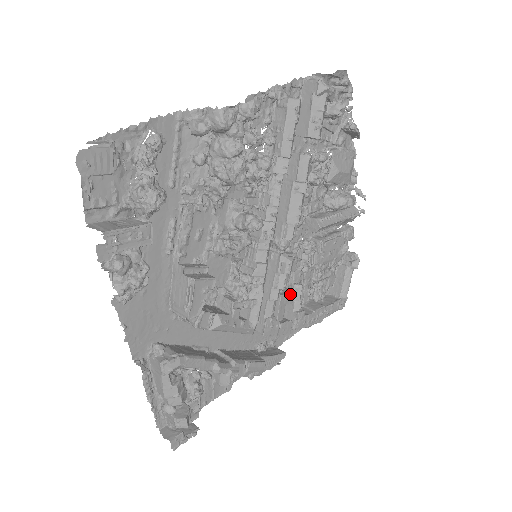
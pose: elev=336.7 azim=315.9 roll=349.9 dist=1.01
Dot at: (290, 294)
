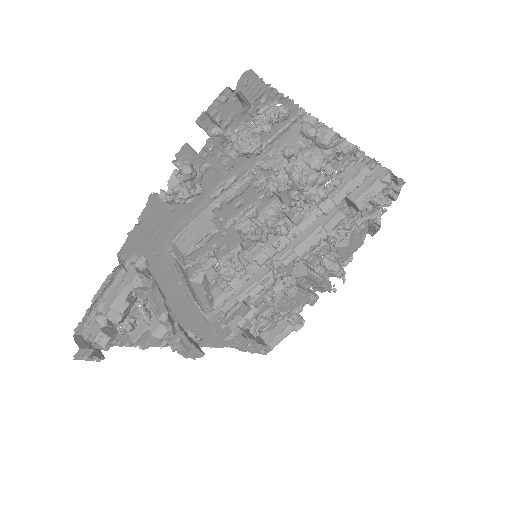
Dot at: (248, 308)
